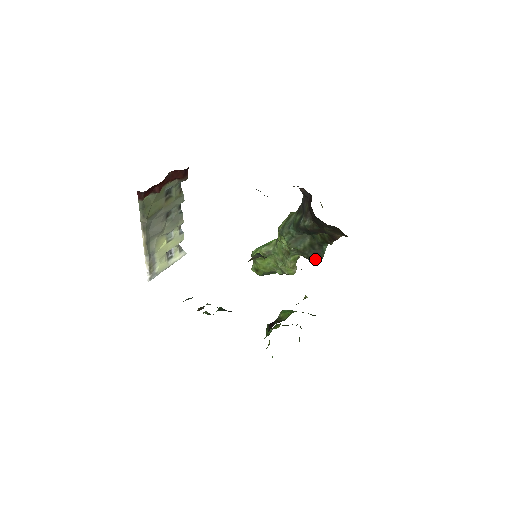
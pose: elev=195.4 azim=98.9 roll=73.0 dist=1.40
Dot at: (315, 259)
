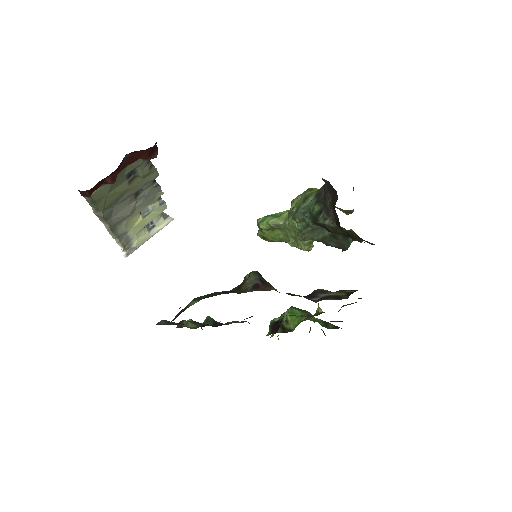
Dot at: (337, 247)
